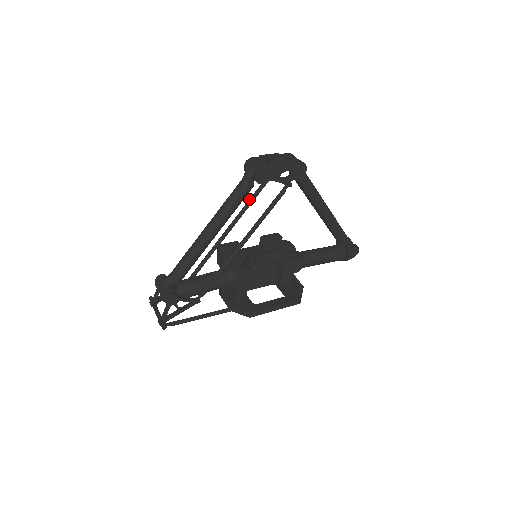
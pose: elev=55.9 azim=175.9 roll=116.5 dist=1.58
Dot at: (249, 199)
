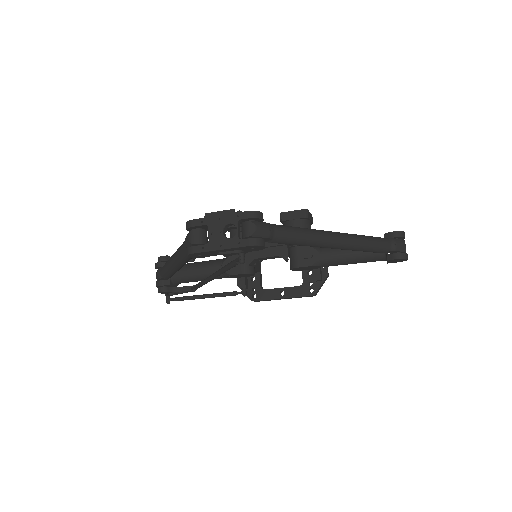
Dot at: occluded
